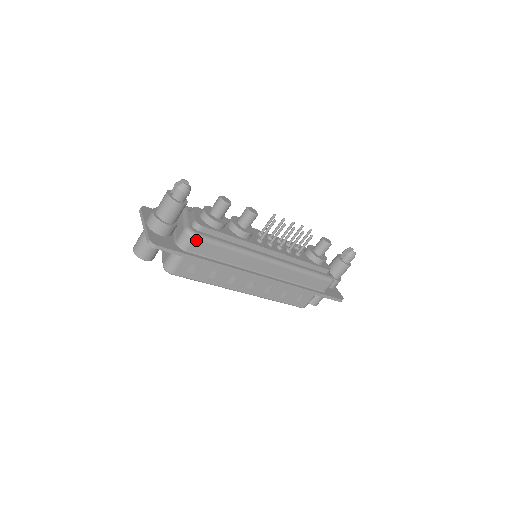
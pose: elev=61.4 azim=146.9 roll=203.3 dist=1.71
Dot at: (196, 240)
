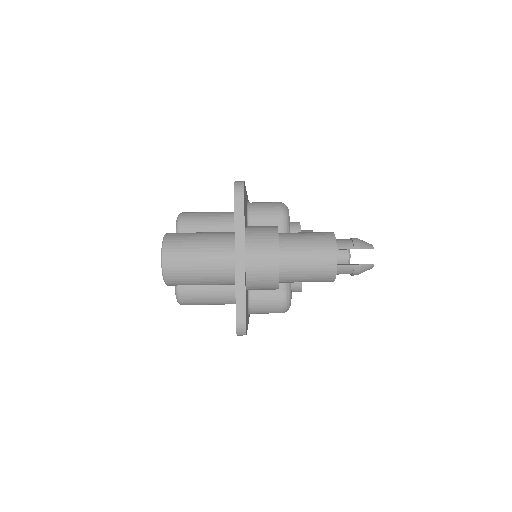
Dot at: (279, 312)
